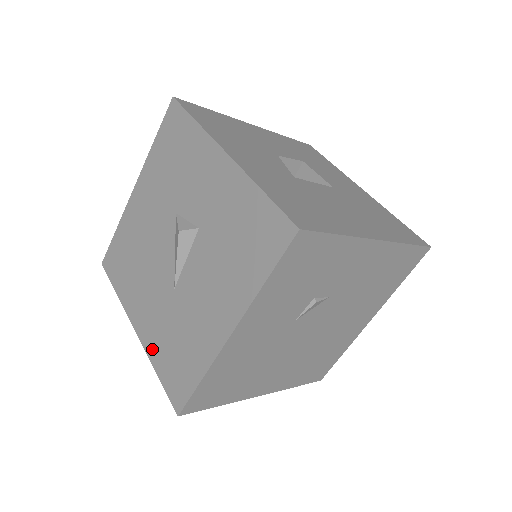
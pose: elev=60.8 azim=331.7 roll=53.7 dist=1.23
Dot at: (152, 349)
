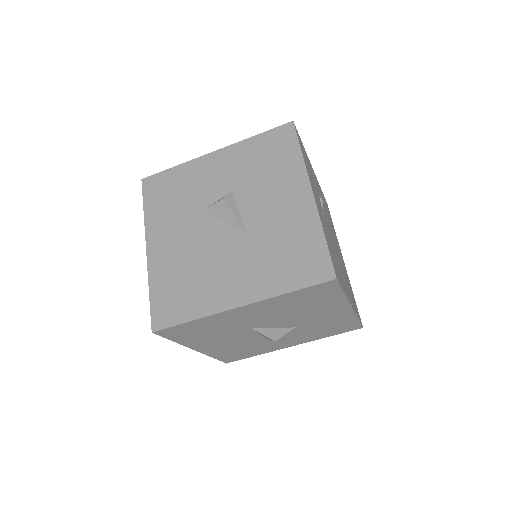
Dot at: (269, 288)
